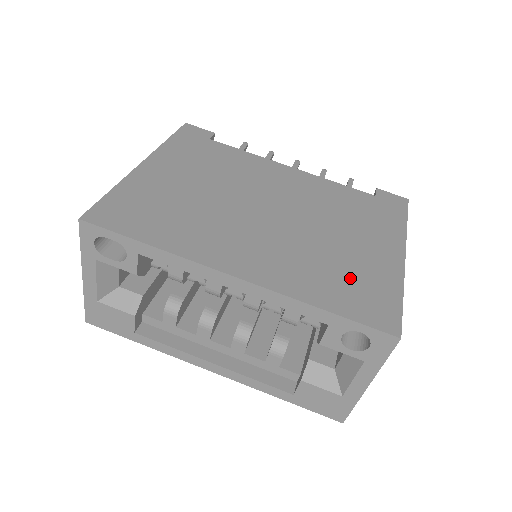
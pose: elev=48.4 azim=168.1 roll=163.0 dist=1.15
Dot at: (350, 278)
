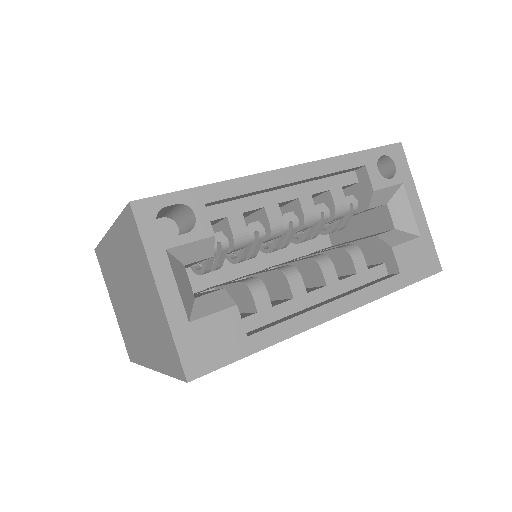
Dot at: occluded
